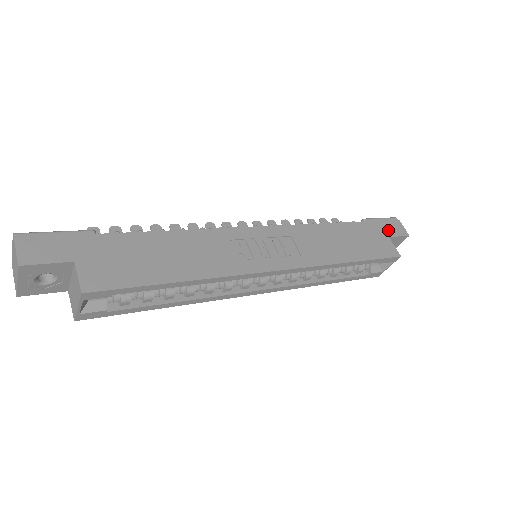
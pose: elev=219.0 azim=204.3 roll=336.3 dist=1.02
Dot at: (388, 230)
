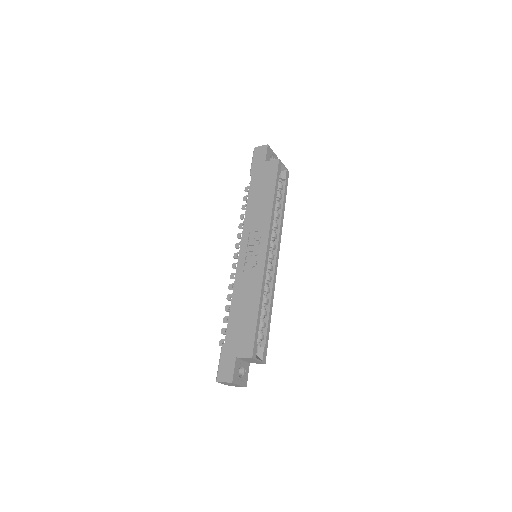
Dot at: (261, 160)
